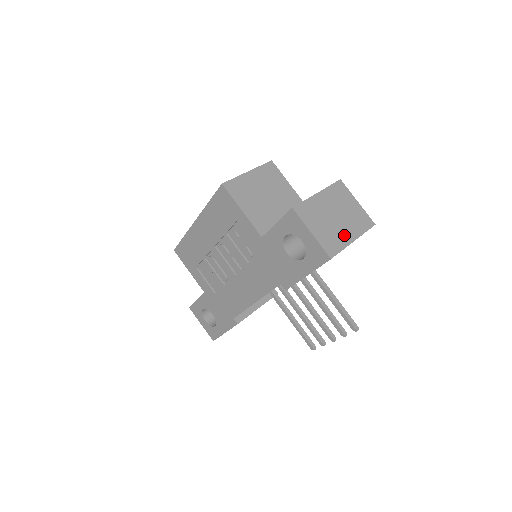
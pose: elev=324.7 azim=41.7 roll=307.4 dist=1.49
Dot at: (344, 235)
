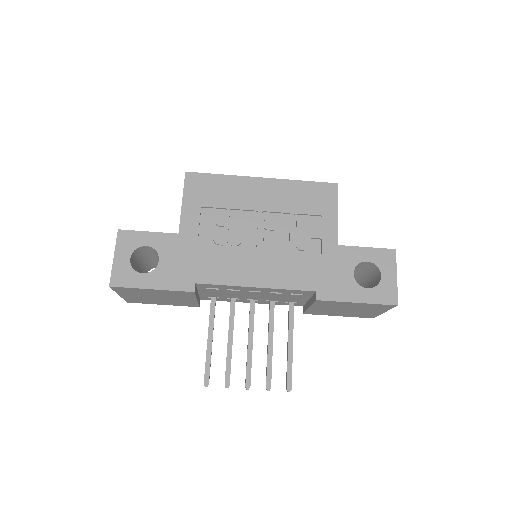
Dot at: occluded
